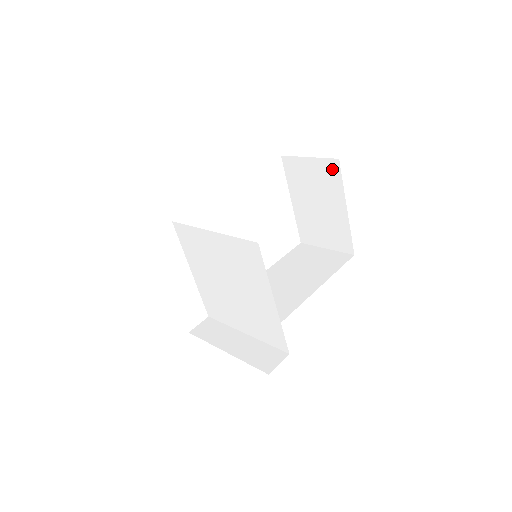
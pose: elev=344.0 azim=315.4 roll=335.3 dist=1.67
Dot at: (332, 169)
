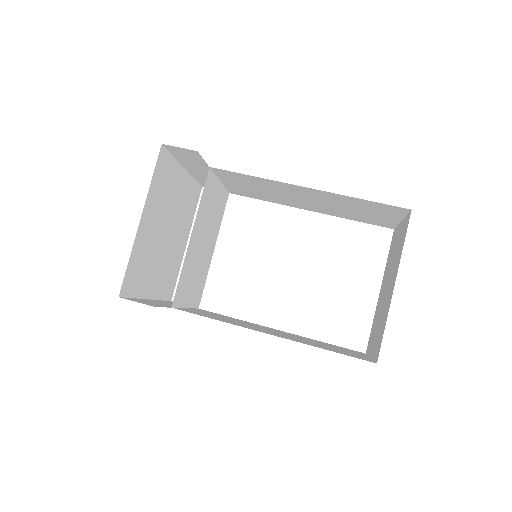
Dot at: (405, 228)
